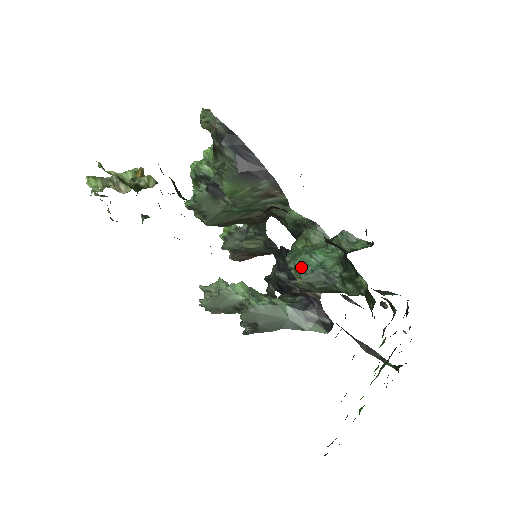
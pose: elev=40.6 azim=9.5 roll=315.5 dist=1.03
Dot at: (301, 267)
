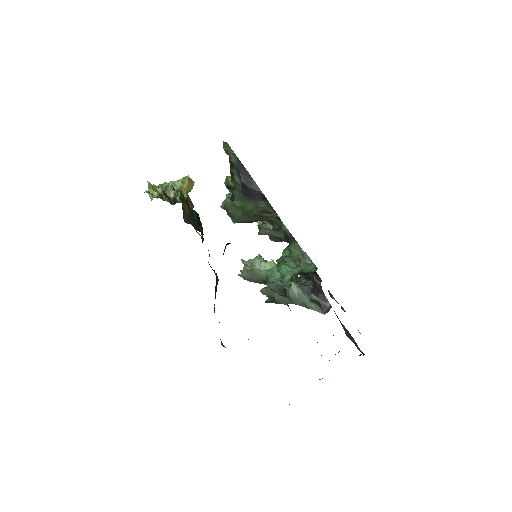
Dot at: (268, 277)
